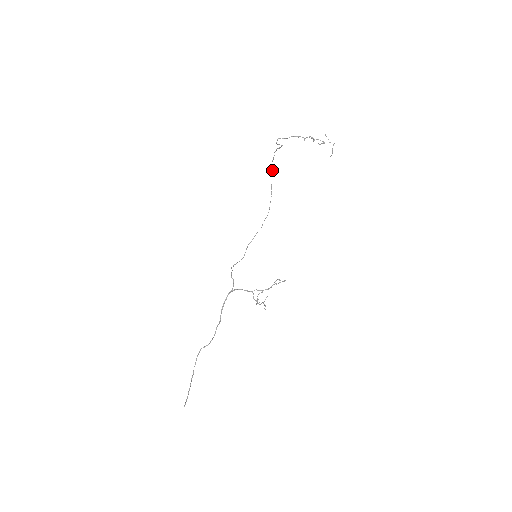
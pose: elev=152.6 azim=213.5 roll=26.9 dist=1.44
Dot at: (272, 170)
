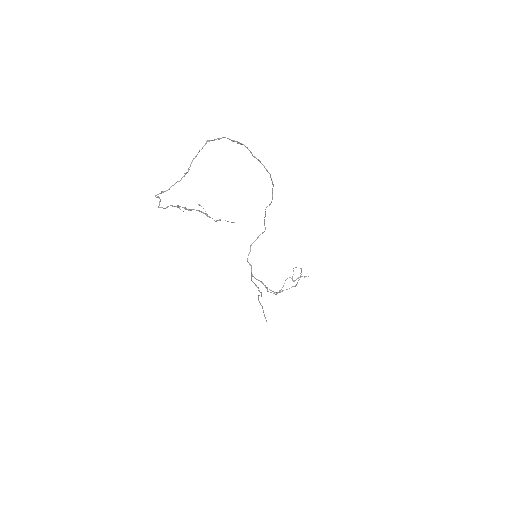
Dot at: occluded
